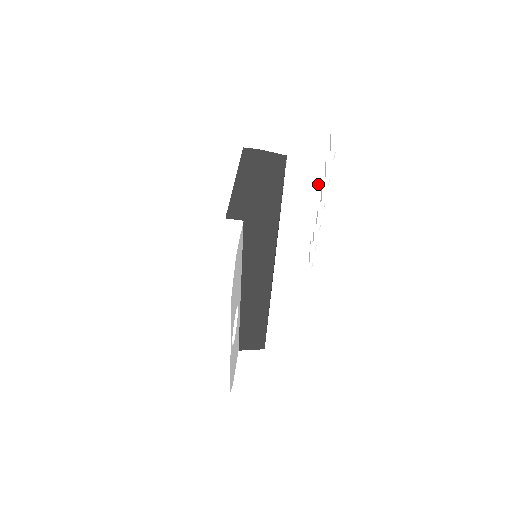
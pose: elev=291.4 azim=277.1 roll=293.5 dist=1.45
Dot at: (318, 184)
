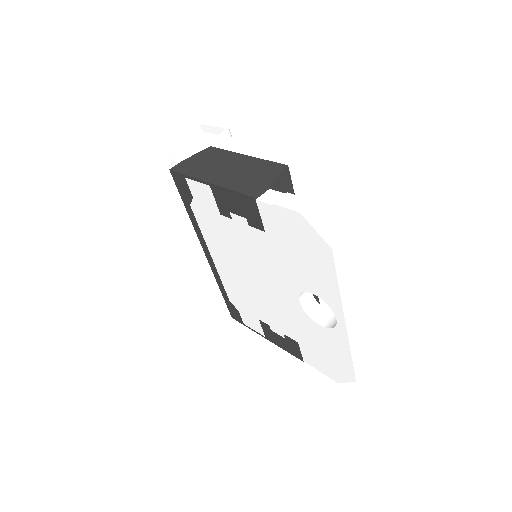
Dot at: occluded
